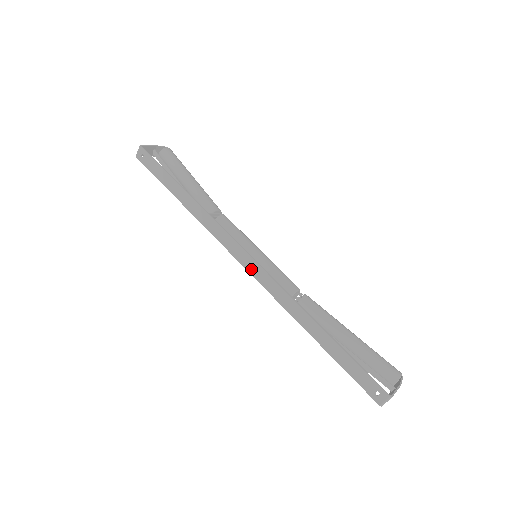
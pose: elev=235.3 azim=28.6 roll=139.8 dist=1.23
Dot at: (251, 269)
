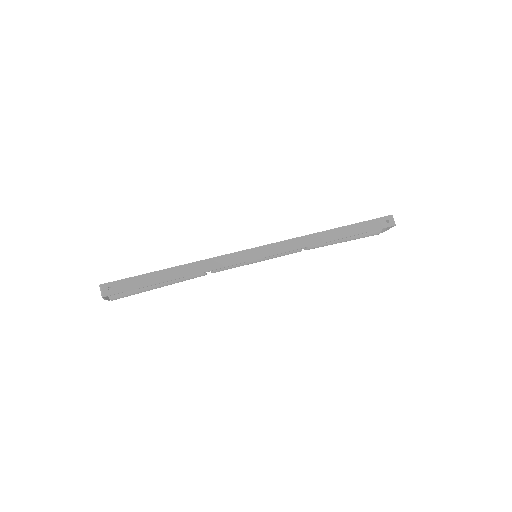
Dot at: (268, 253)
